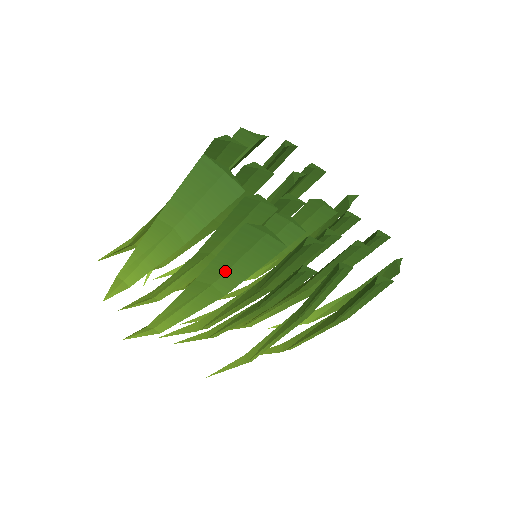
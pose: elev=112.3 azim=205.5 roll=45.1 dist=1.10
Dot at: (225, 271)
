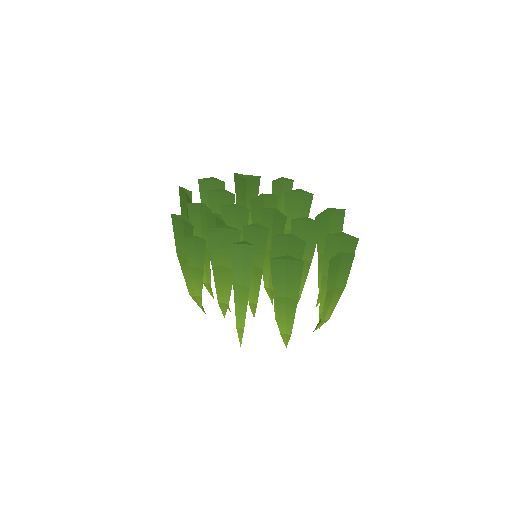
Dot at: occluded
